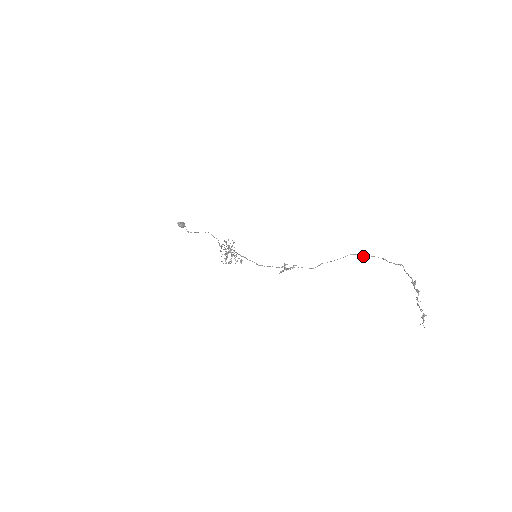
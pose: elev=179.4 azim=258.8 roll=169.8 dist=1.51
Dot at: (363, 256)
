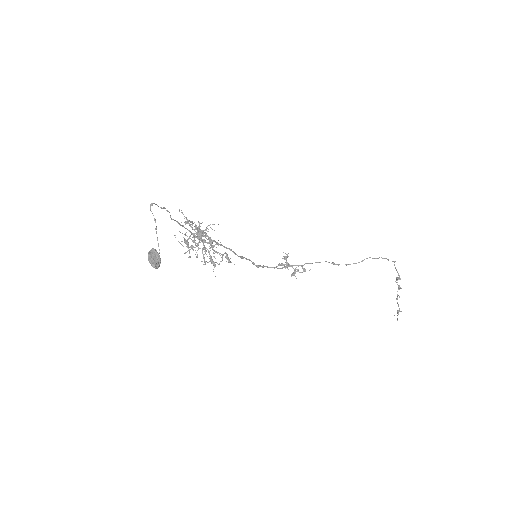
Dot at: occluded
